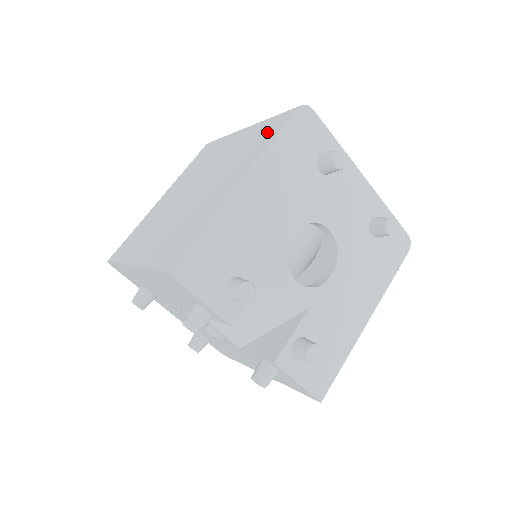
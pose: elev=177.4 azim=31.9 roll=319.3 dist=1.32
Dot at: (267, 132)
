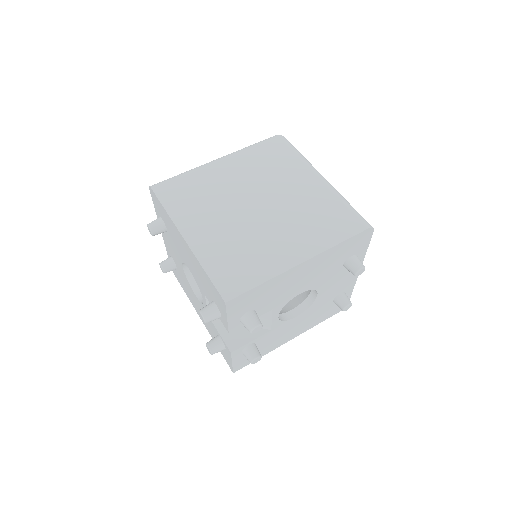
Dot at: (338, 223)
